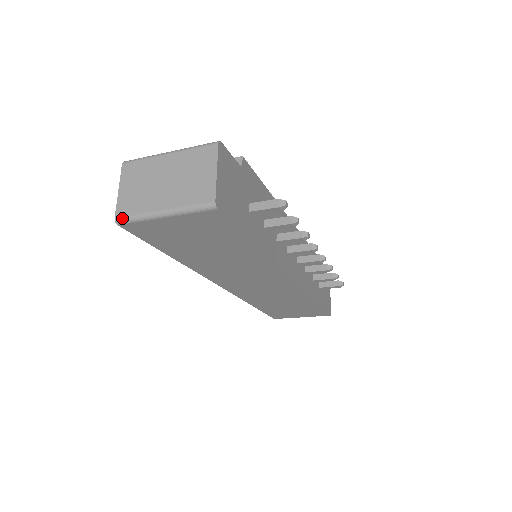
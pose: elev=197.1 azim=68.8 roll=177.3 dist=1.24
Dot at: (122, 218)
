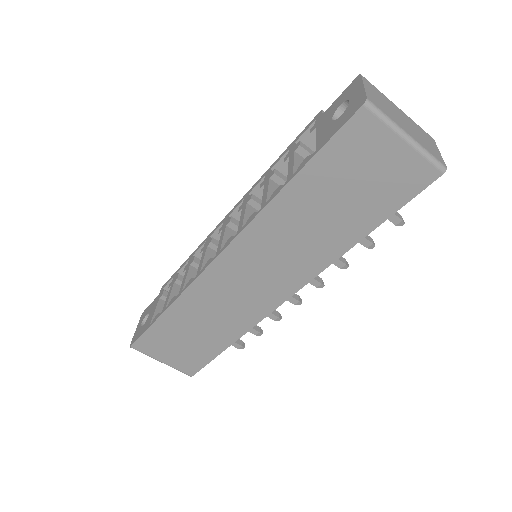
Dot at: (374, 104)
